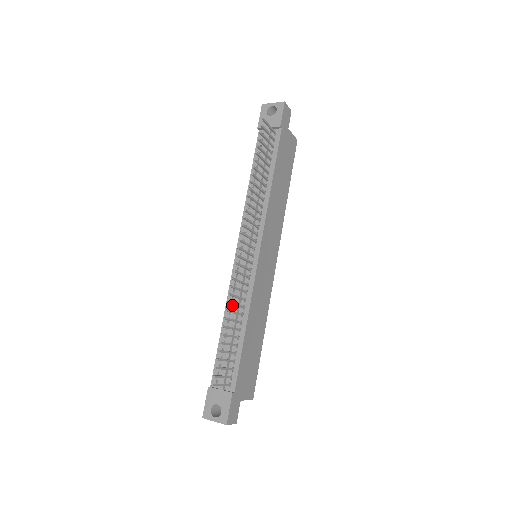
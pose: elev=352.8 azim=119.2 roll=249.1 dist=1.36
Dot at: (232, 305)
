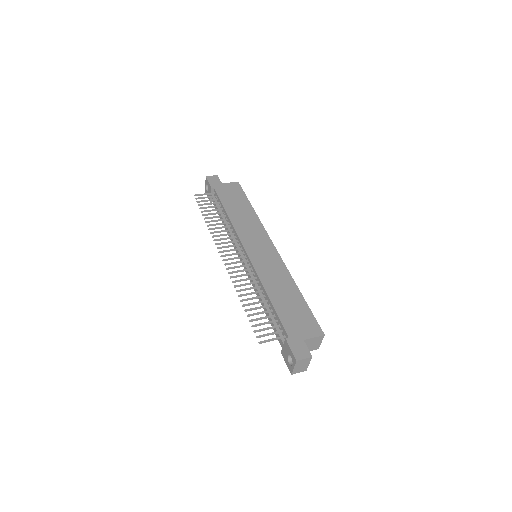
Dot at: occluded
